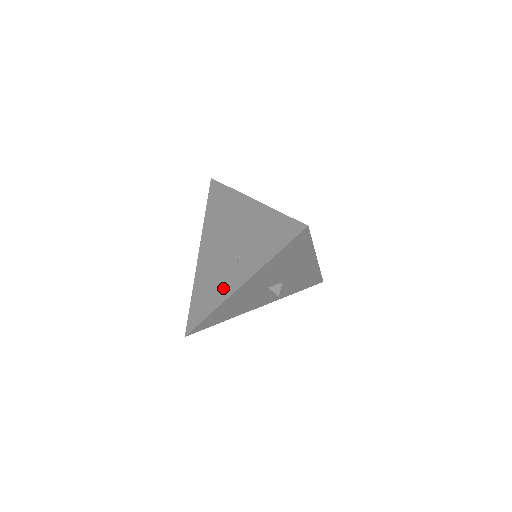
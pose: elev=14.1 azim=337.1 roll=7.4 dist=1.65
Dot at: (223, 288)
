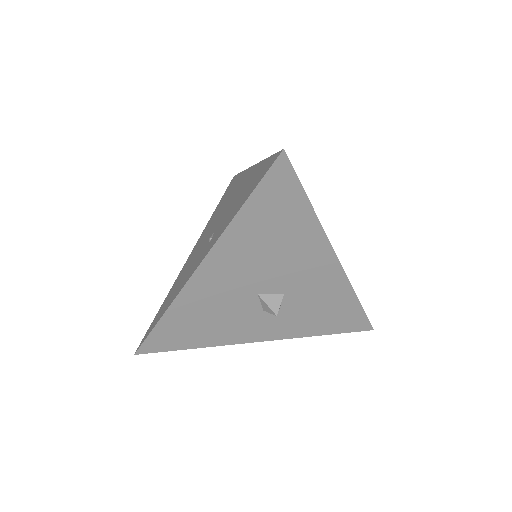
Dot at: (185, 278)
